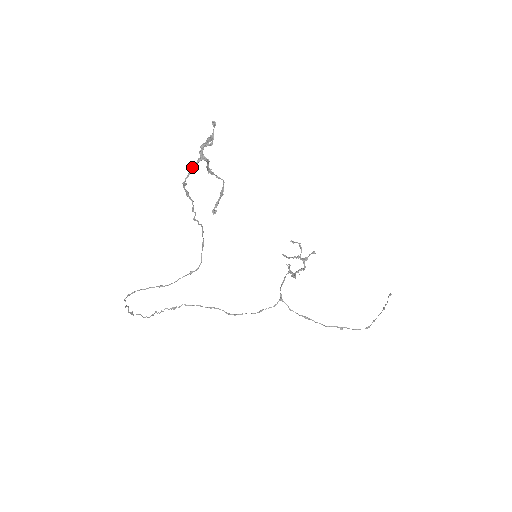
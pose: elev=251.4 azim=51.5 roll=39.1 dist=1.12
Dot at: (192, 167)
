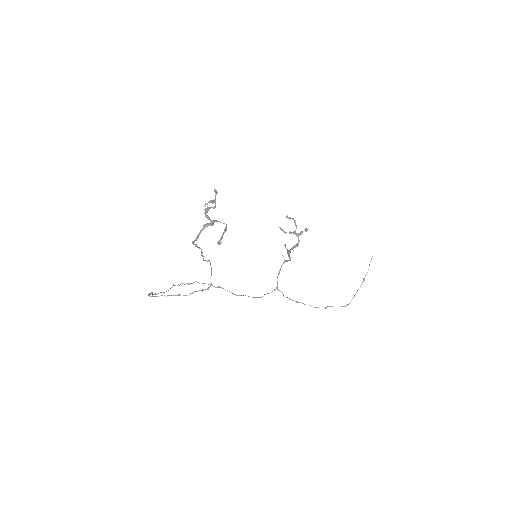
Dot at: (199, 233)
